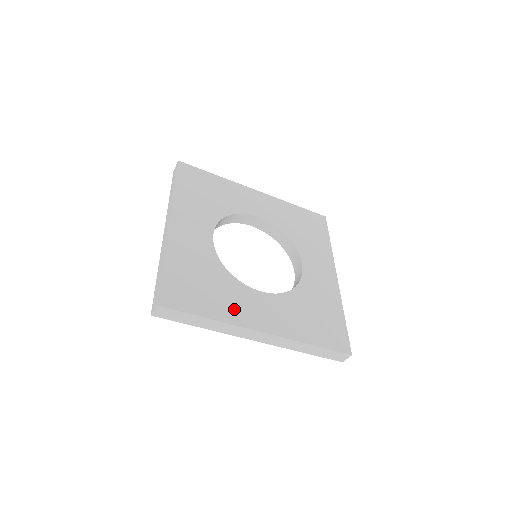
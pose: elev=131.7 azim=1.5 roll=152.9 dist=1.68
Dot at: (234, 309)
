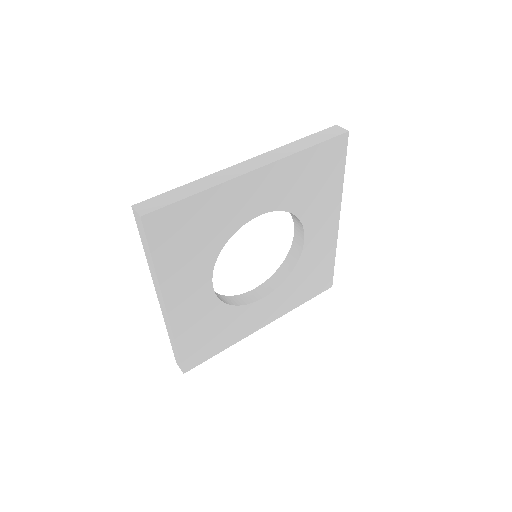
Dot at: (178, 277)
